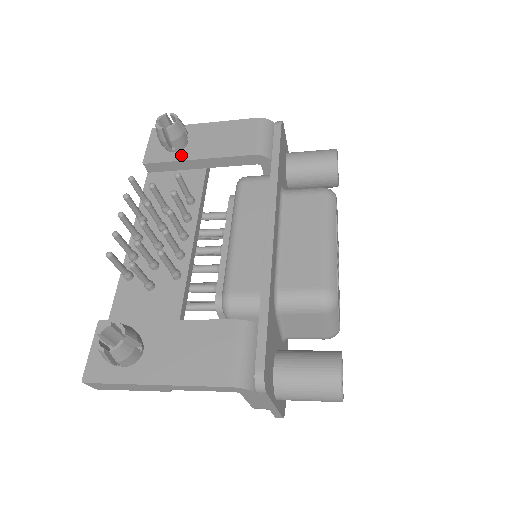
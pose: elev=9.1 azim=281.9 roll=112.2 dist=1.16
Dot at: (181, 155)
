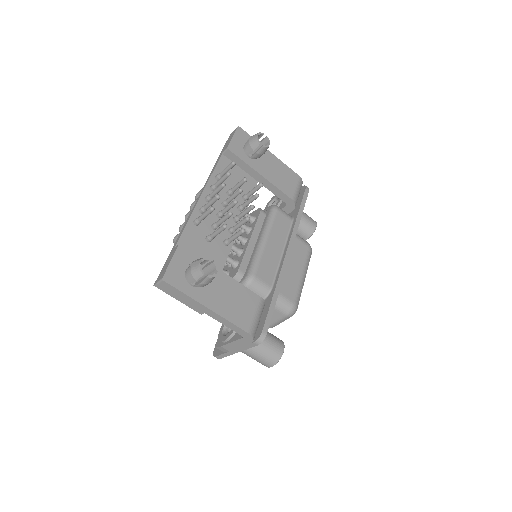
Dot at: (252, 163)
